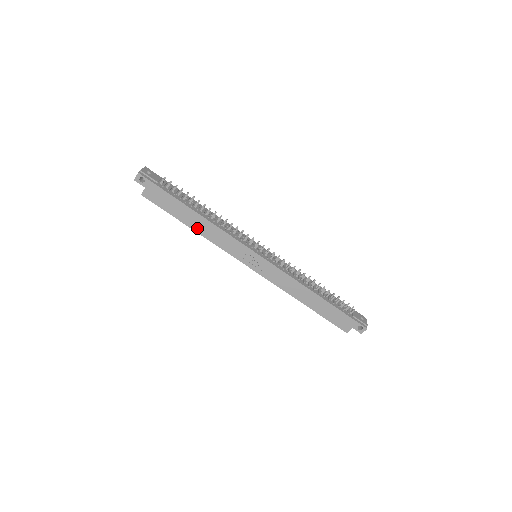
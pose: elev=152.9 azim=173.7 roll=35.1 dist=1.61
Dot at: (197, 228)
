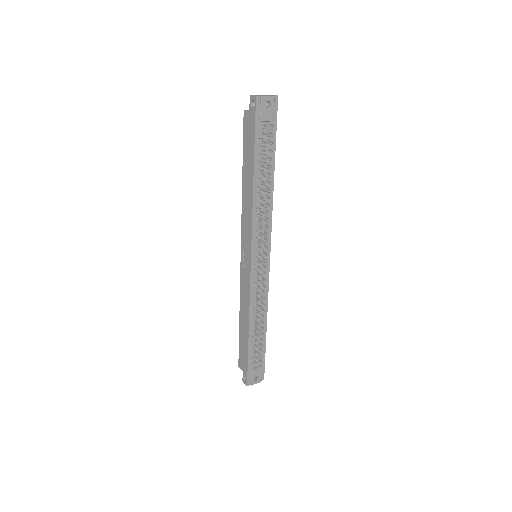
Dot at: (245, 186)
